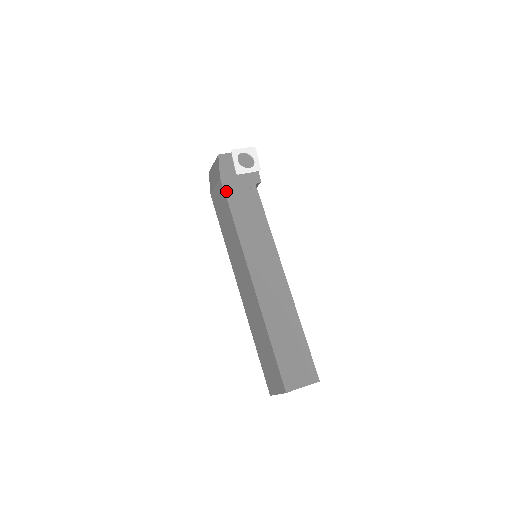
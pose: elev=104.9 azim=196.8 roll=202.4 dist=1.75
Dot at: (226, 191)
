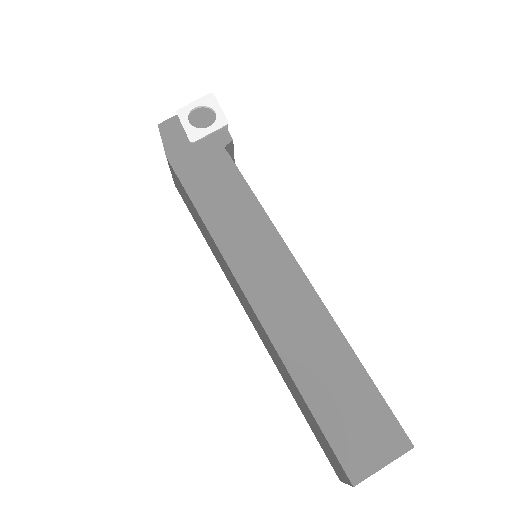
Dot at: (179, 173)
